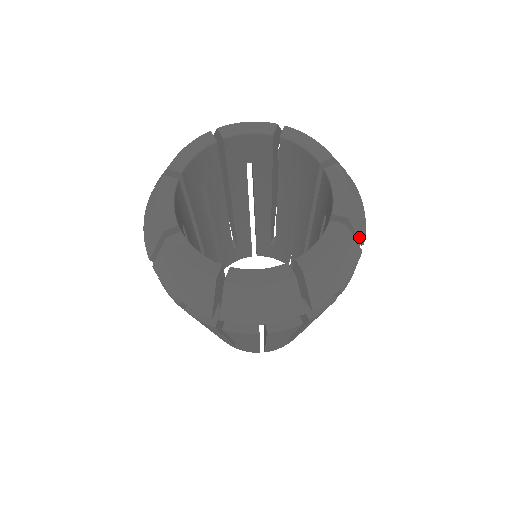
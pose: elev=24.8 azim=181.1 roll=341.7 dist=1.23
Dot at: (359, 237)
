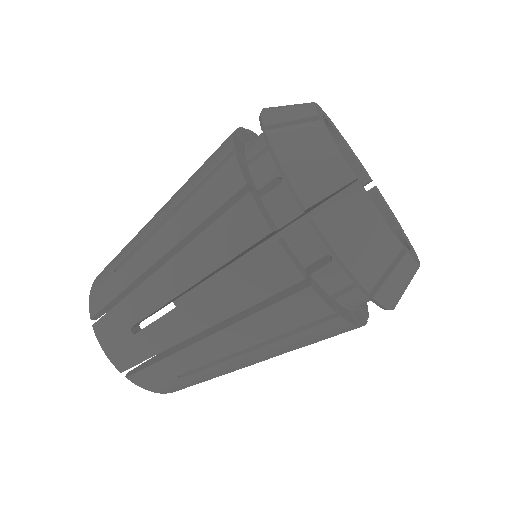
Dot at: occluded
